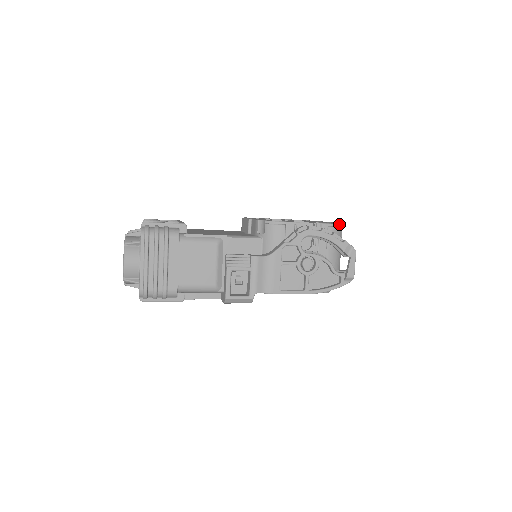
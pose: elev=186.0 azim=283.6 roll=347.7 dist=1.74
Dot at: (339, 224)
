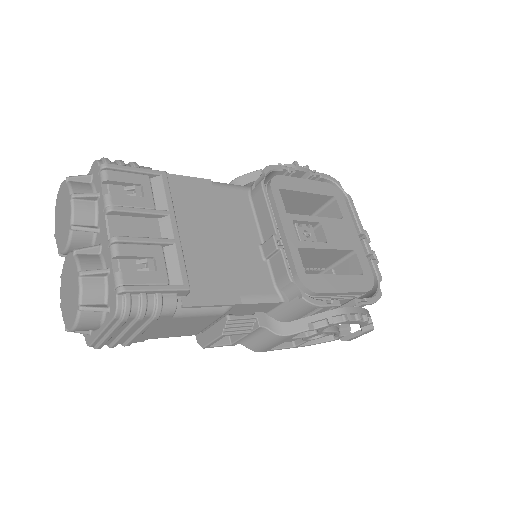
Dot at: occluded
